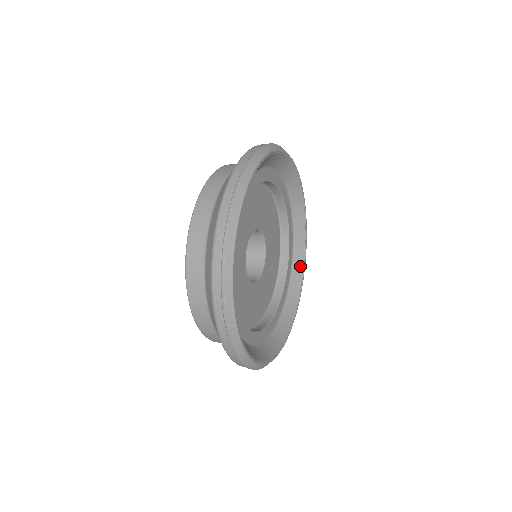
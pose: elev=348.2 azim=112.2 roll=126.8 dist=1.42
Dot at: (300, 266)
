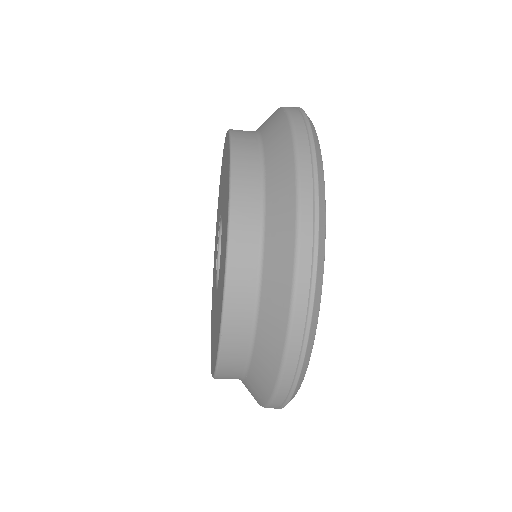
Dot at: occluded
